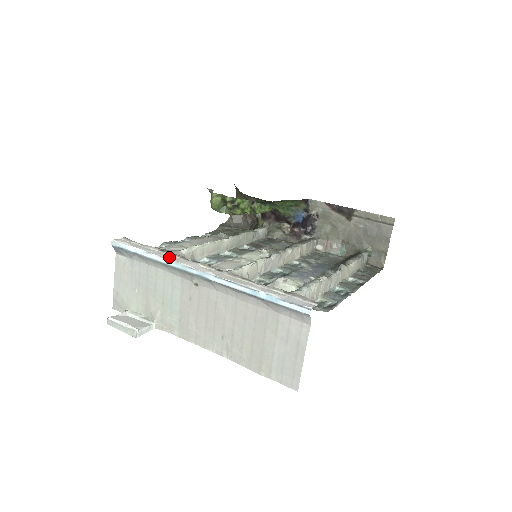
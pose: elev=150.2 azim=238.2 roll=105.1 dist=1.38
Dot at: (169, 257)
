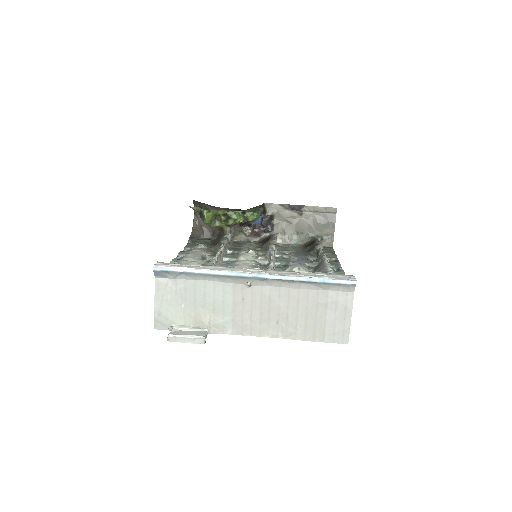
Dot at: (218, 269)
